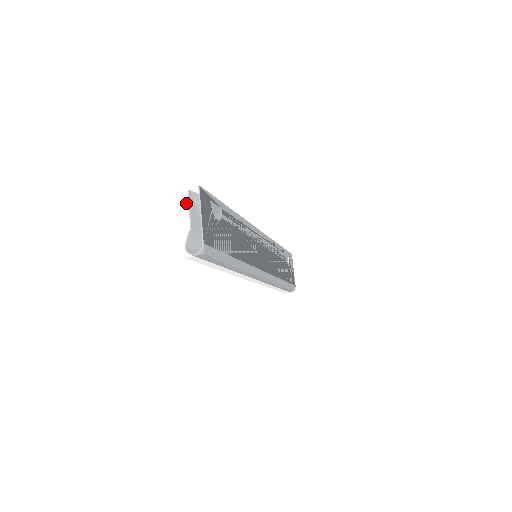
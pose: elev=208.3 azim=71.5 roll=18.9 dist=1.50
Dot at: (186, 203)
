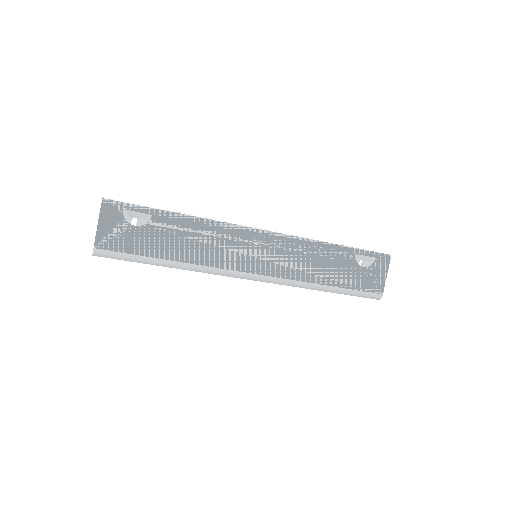
Dot at: occluded
